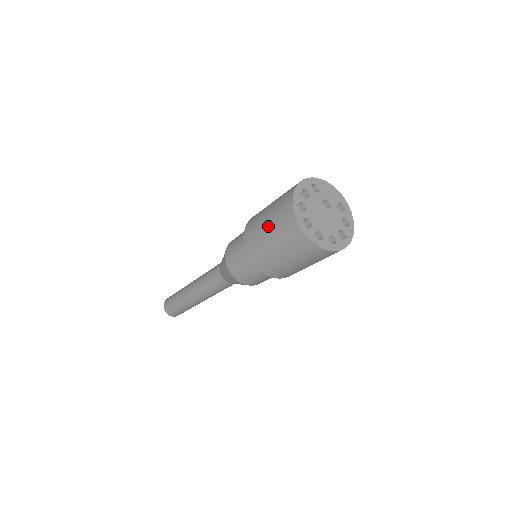
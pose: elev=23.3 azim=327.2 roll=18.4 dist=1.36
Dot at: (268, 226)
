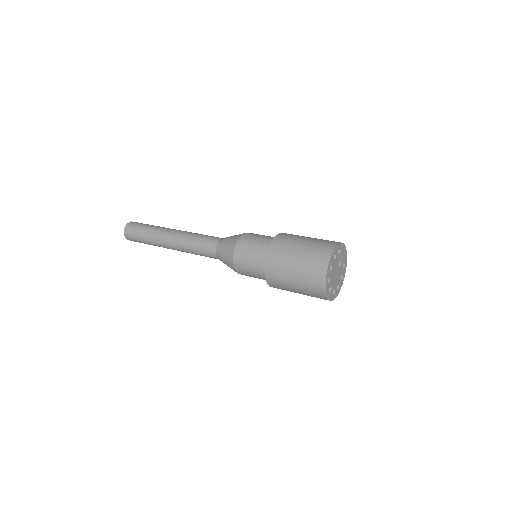
Dot at: (297, 264)
